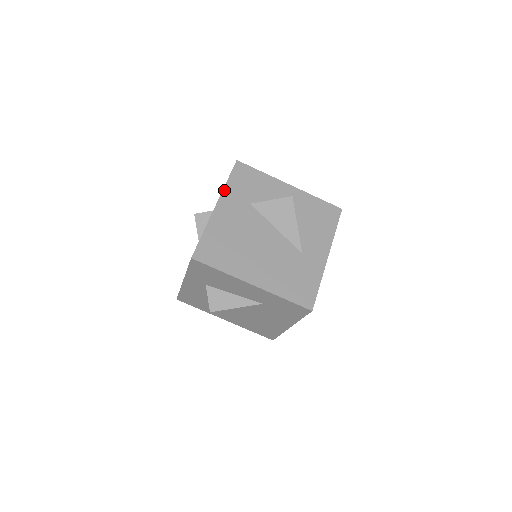
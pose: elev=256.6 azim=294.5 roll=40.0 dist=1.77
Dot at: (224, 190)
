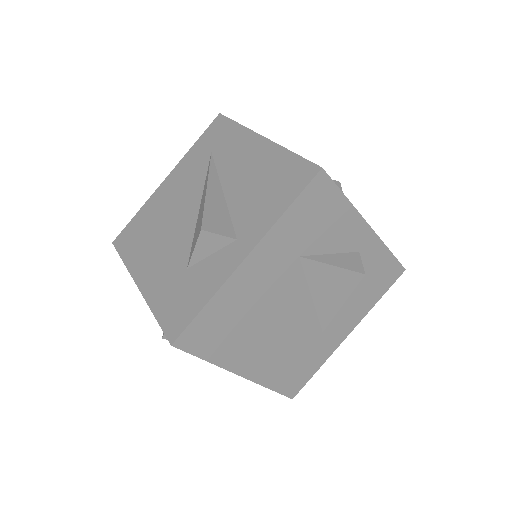
Dot at: (273, 228)
